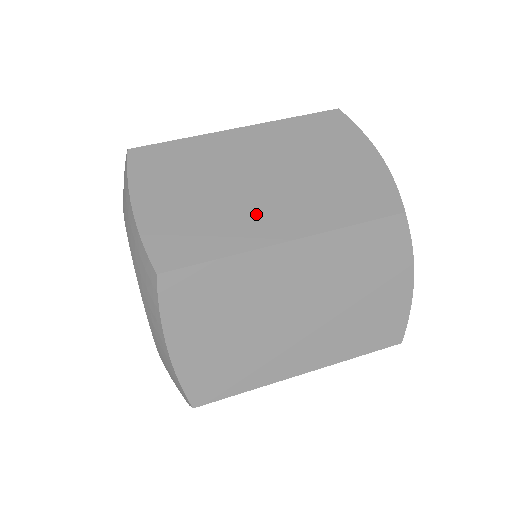
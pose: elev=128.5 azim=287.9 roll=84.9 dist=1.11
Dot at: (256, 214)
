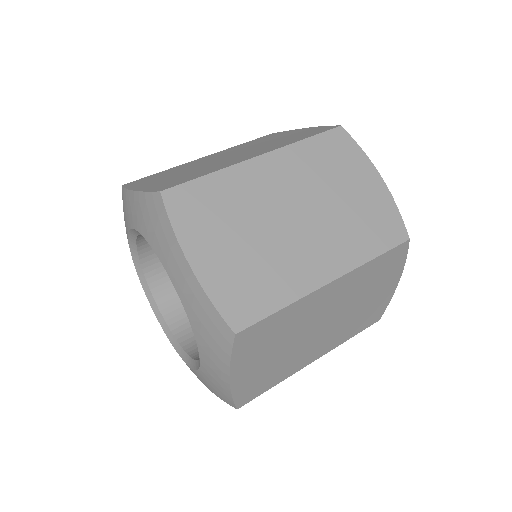
Dot at: (300, 257)
